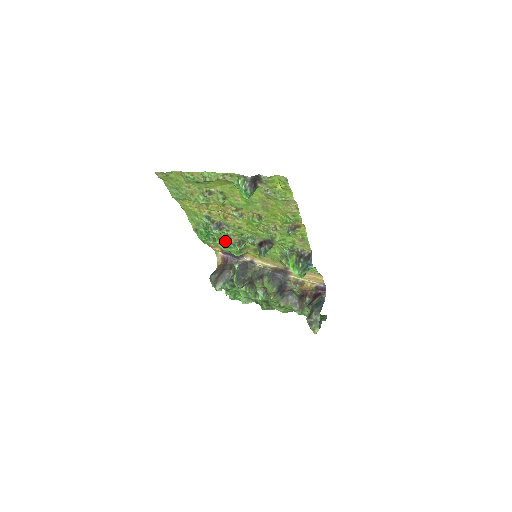
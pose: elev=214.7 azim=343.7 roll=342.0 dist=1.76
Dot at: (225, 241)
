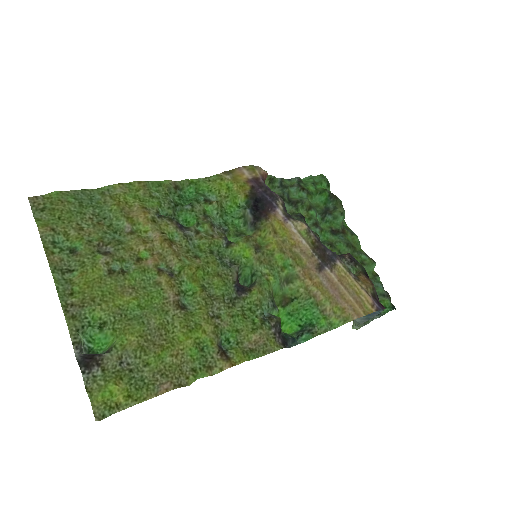
Dot at: (214, 220)
